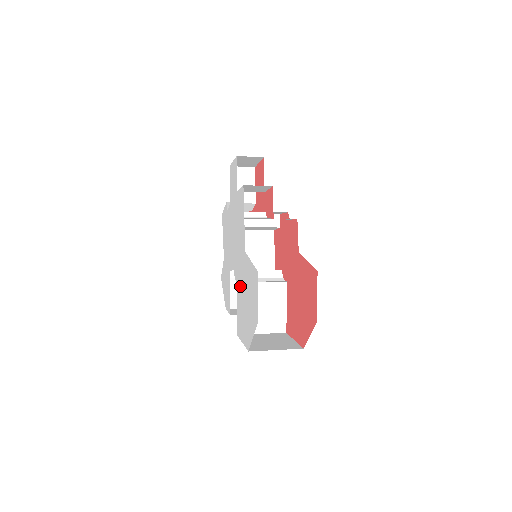
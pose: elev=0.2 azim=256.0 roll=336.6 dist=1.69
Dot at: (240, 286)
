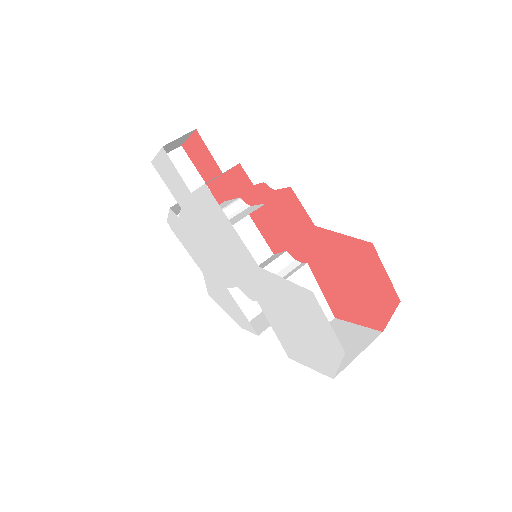
Dot at: (268, 306)
